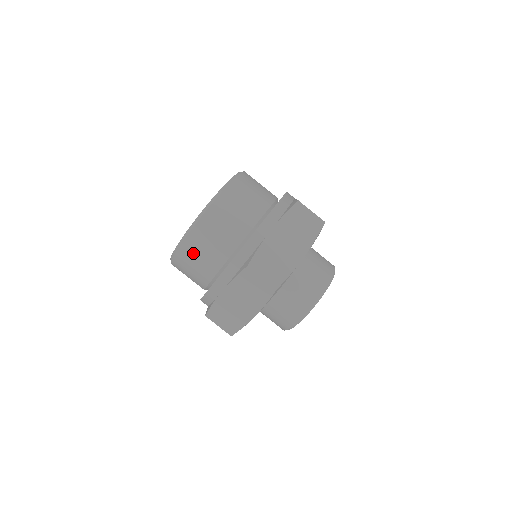
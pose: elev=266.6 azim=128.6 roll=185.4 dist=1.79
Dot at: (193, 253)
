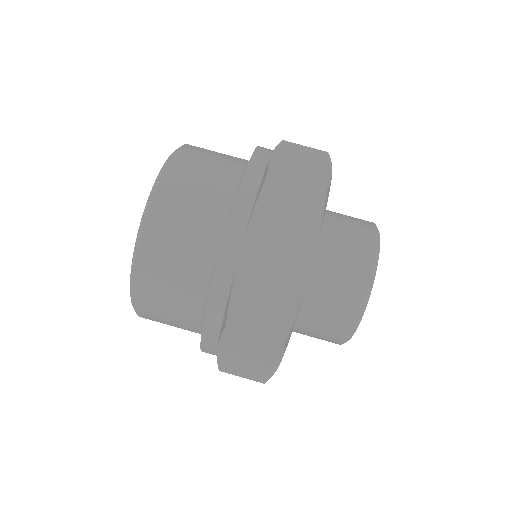
Dot at: (155, 312)
